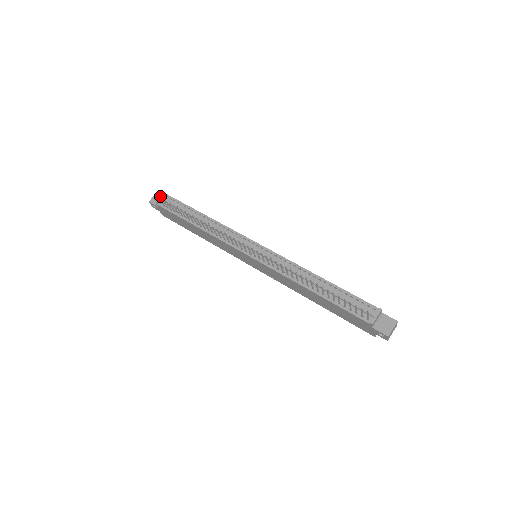
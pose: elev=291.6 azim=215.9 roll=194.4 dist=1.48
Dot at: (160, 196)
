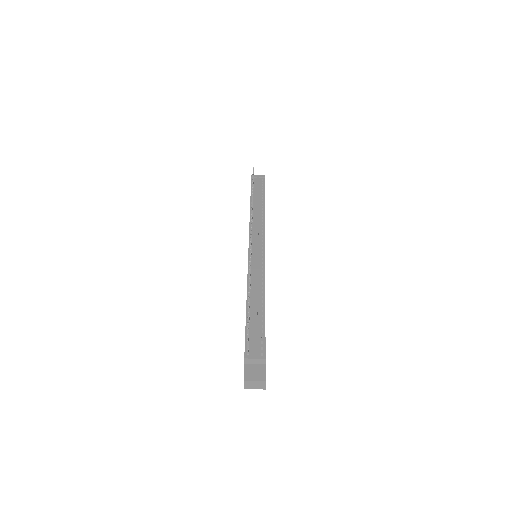
Dot at: occluded
